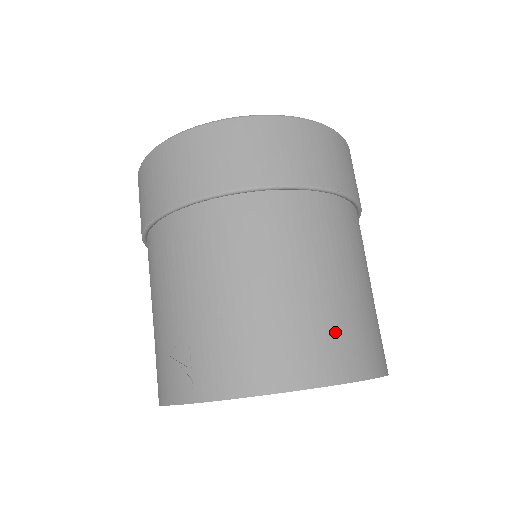
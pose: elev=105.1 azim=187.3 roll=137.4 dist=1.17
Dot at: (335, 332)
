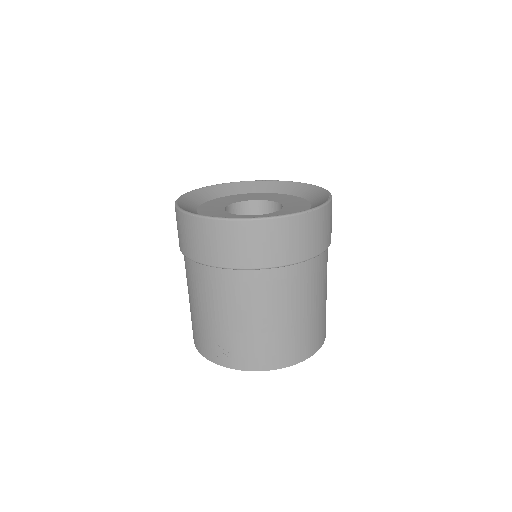
Dot at: (308, 336)
